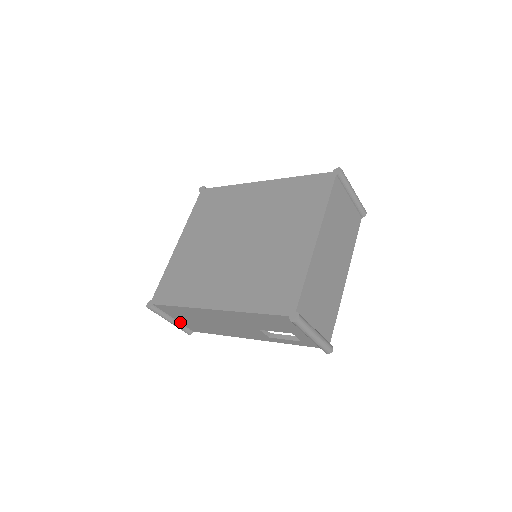
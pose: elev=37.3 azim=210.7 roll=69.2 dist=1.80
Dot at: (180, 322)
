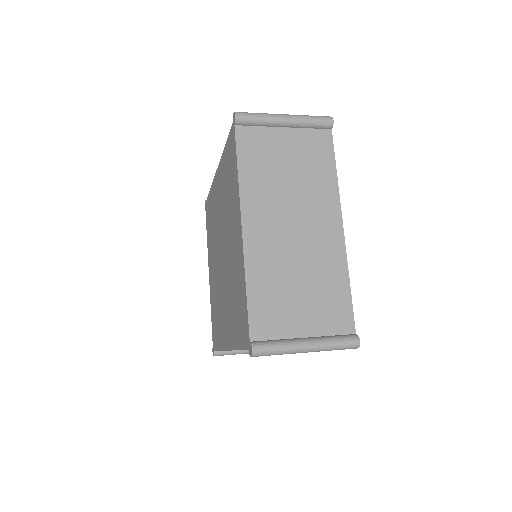
Dot at: occluded
